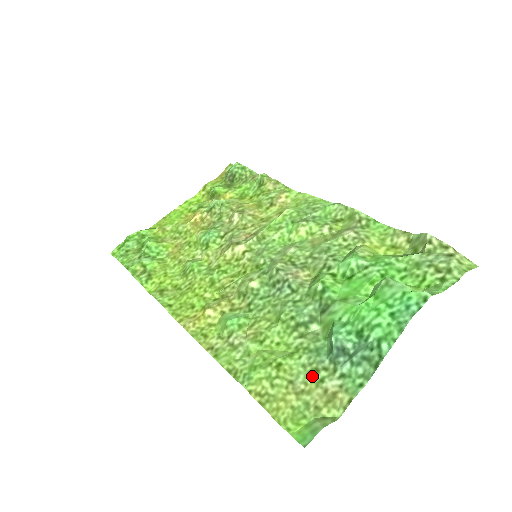
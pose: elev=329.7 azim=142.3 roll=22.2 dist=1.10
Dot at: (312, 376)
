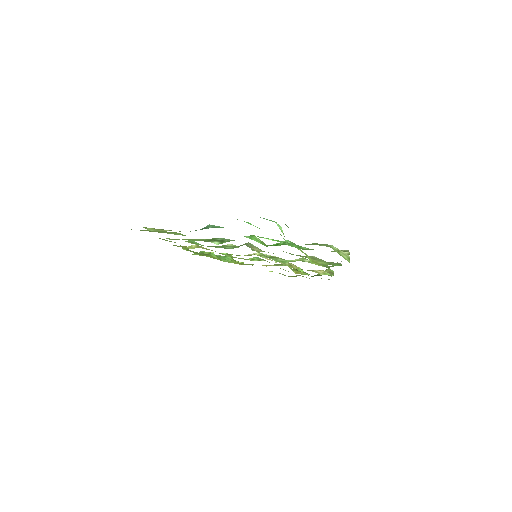
Dot at: occluded
